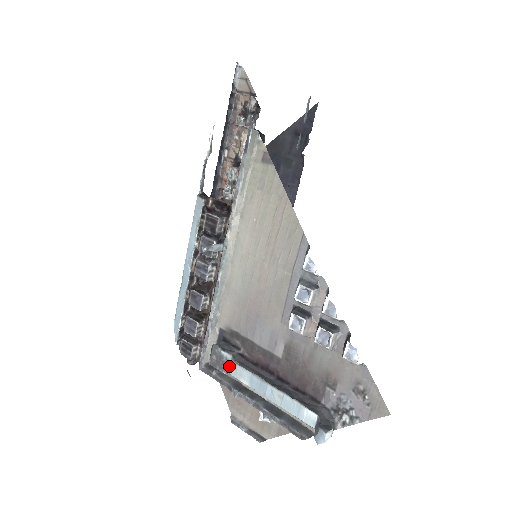
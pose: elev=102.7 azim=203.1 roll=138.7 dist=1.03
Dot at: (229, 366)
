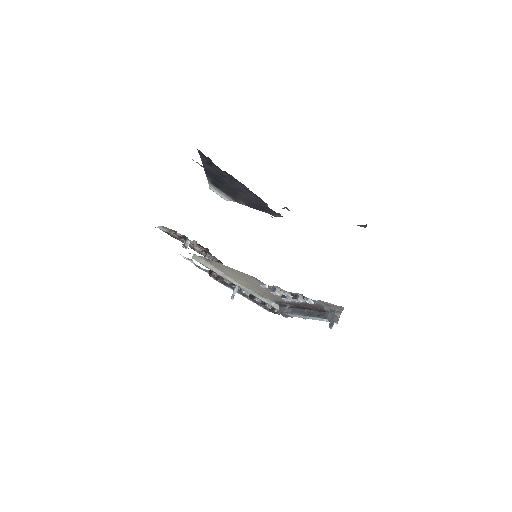
Dot at: (290, 316)
